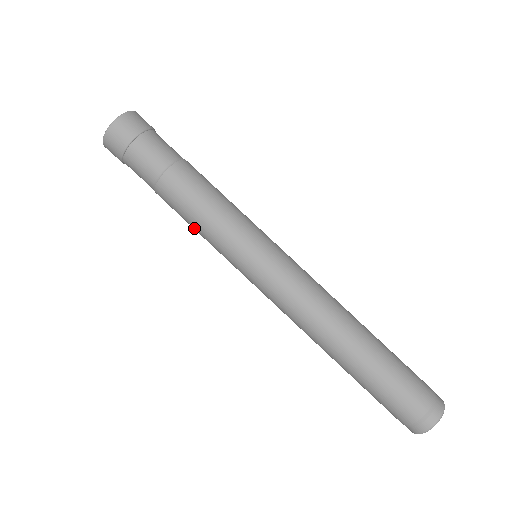
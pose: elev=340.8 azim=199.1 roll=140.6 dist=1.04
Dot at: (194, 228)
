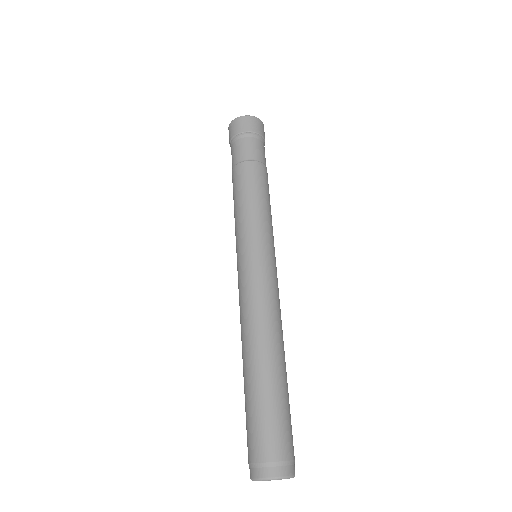
Dot at: (234, 210)
